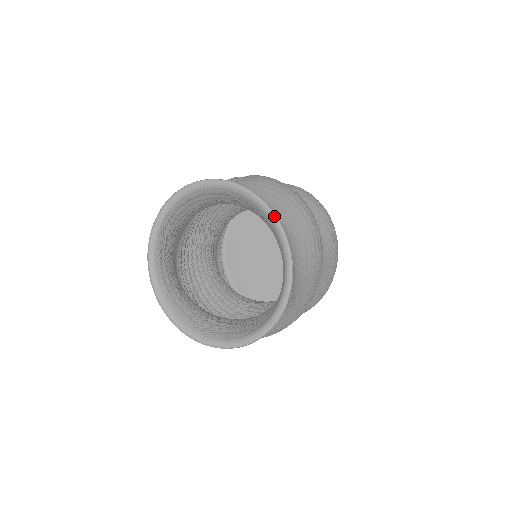
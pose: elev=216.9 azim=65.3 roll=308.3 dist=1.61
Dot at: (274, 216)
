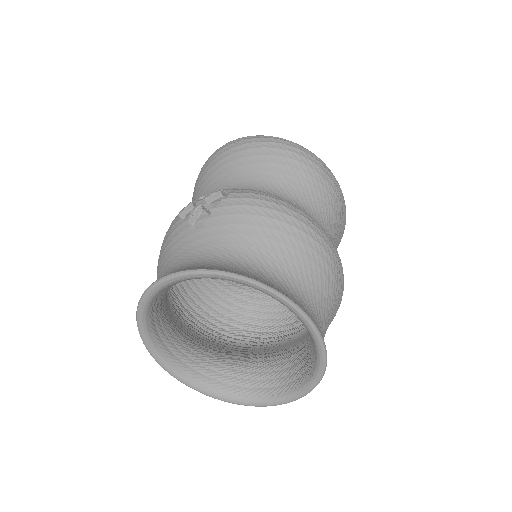
Dot at: (288, 302)
